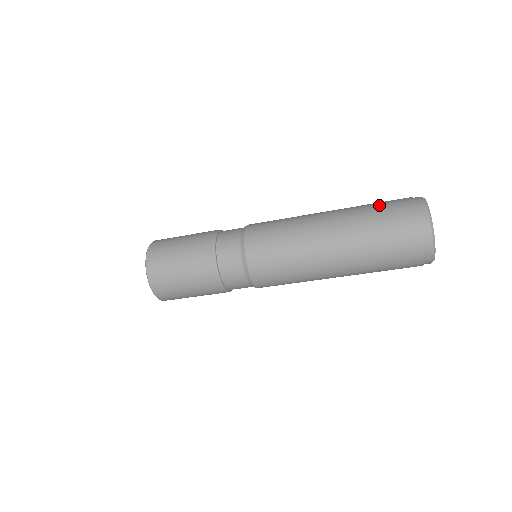
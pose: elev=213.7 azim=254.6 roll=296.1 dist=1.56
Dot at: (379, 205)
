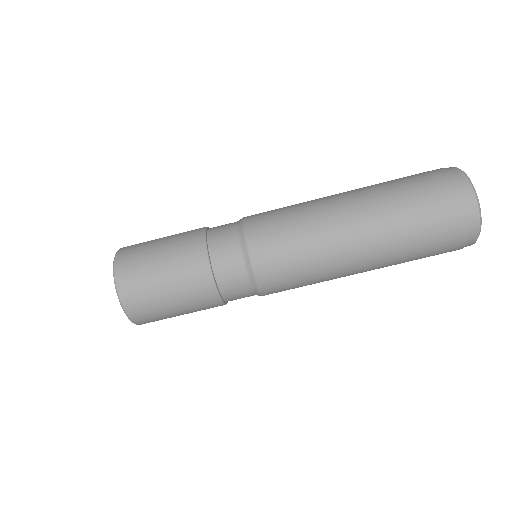
Dot at: occluded
